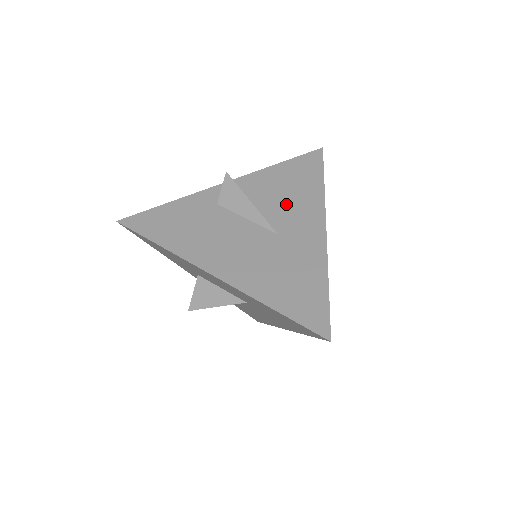
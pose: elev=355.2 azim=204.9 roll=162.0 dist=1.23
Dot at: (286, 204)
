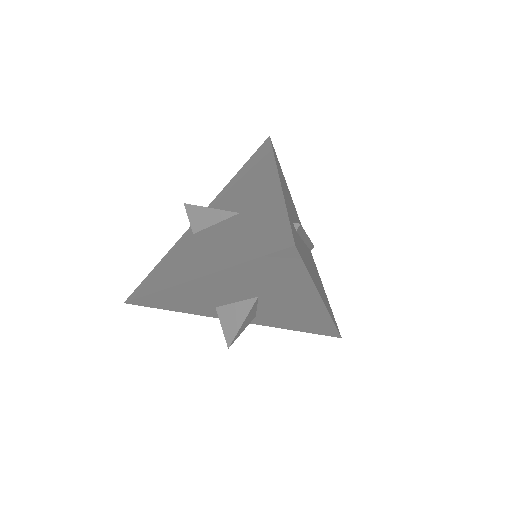
Dot at: (244, 190)
